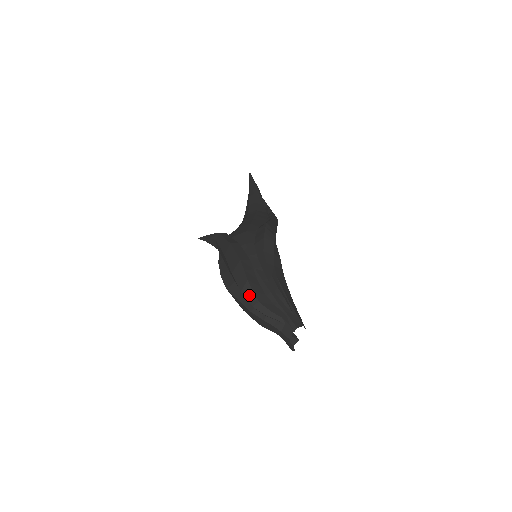
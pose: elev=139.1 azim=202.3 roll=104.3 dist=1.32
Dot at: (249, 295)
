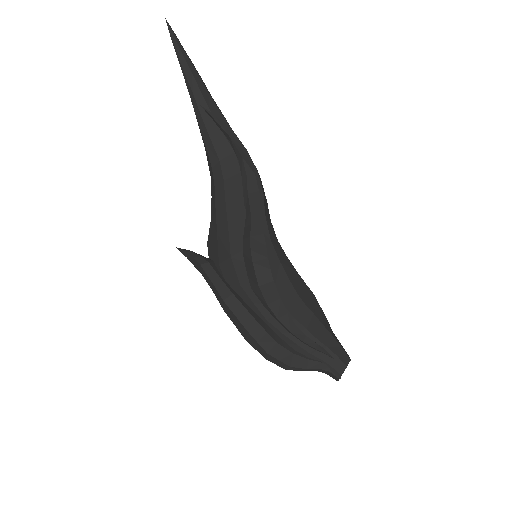
Dot at: (277, 363)
